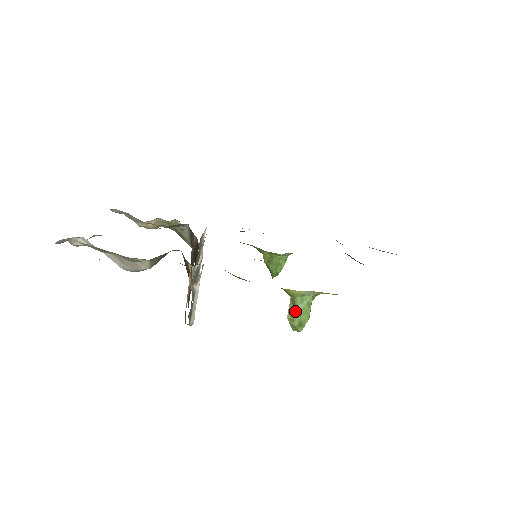
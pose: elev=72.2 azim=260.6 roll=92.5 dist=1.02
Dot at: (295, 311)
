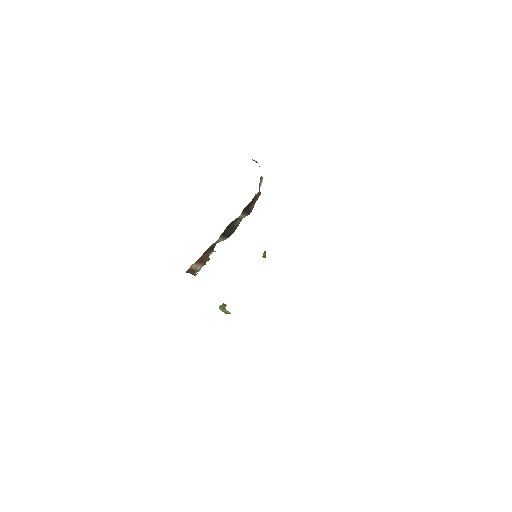
Dot at: (222, 310)
